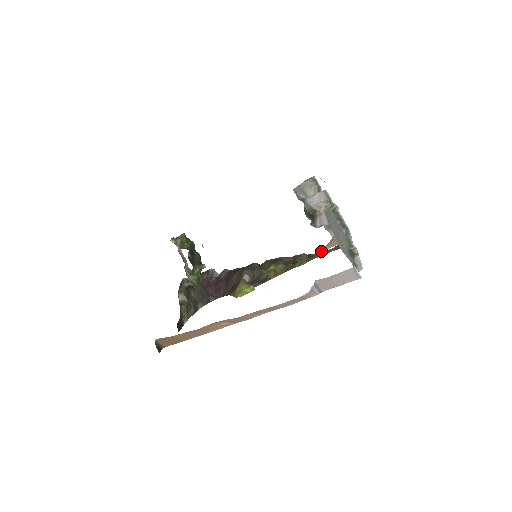
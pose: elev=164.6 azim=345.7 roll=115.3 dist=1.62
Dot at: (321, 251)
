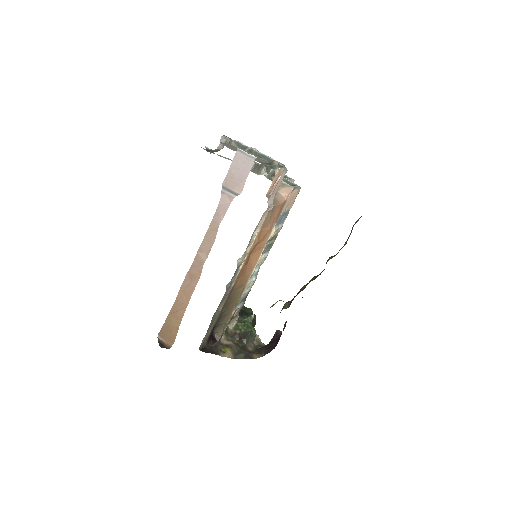
Dot at: occluded
